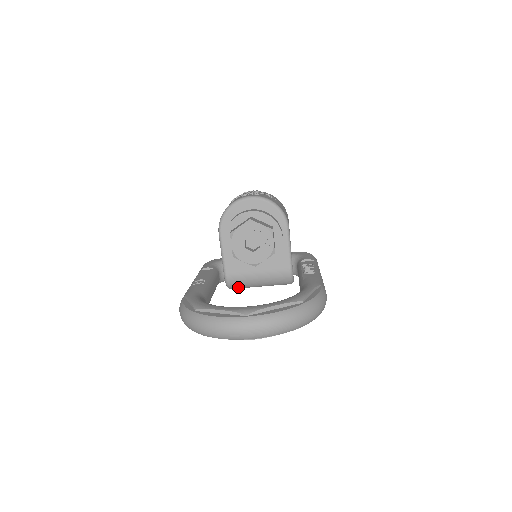
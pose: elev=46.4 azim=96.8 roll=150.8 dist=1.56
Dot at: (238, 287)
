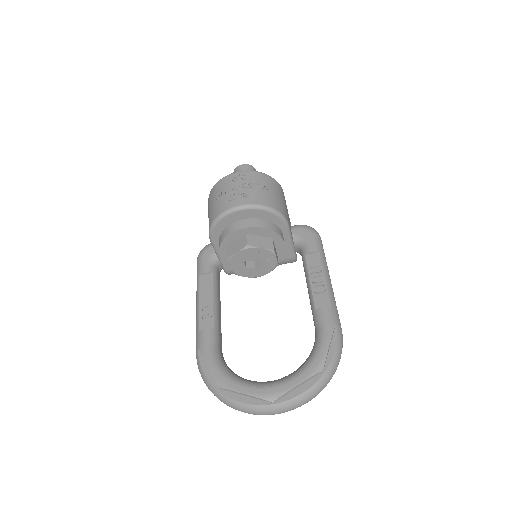
Dot at: occluded
